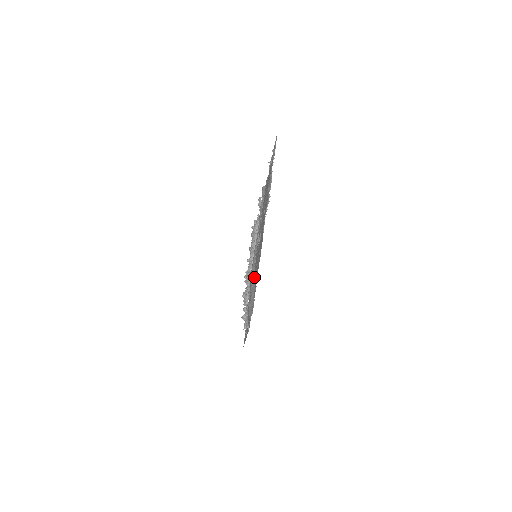
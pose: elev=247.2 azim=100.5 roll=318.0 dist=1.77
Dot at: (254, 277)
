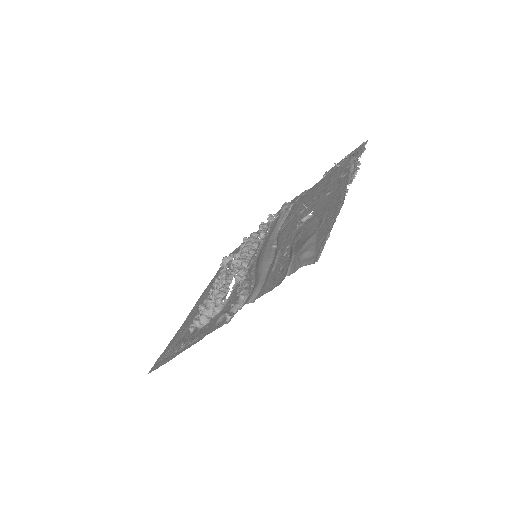
Dot at: (310, 236)
